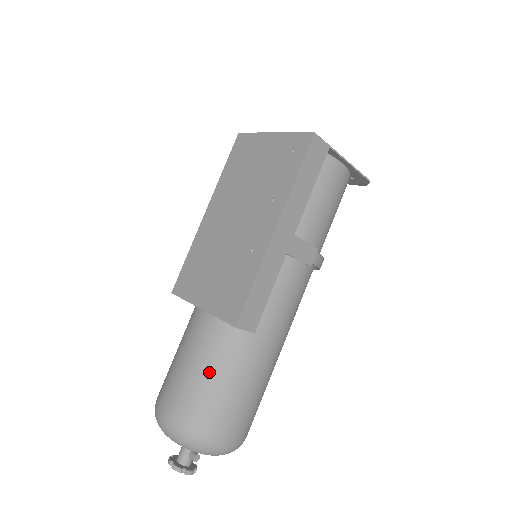
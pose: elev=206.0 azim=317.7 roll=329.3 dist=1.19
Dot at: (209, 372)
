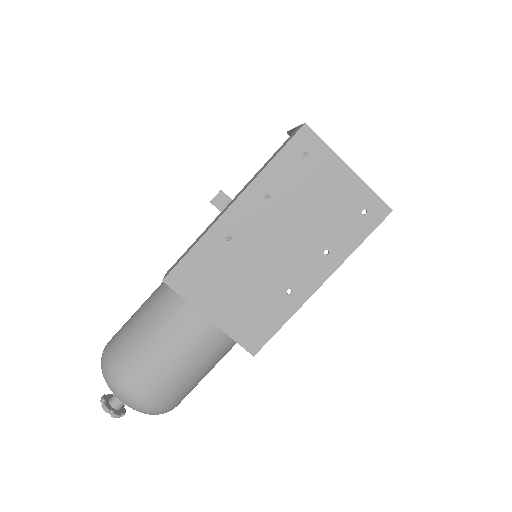
Dot at: (198, 369)
